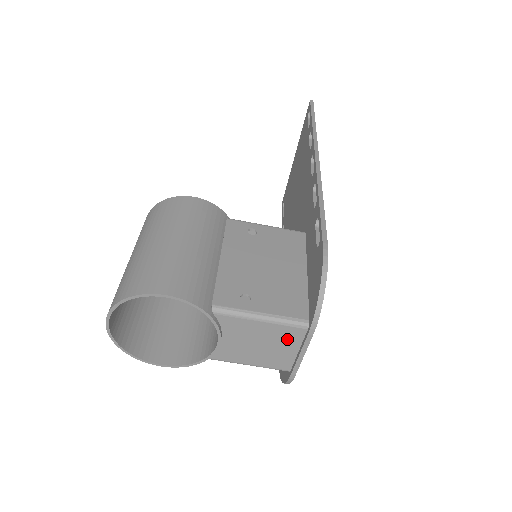
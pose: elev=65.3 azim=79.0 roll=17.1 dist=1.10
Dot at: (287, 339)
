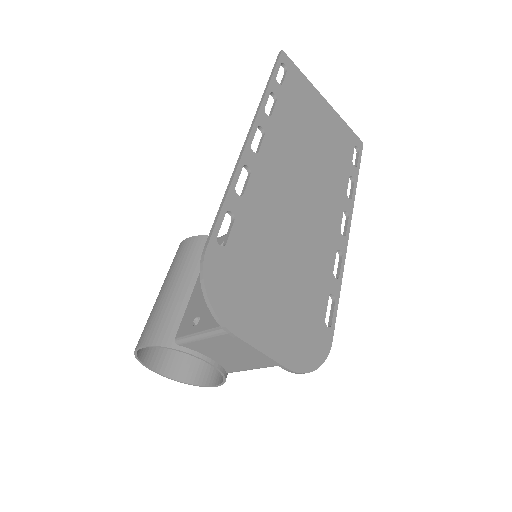
Dot at: (238, 344)
